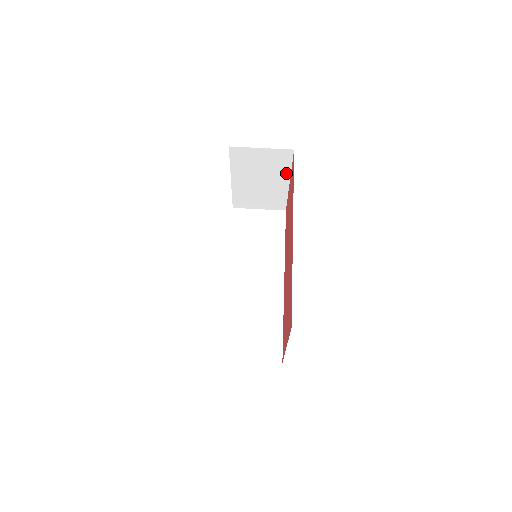
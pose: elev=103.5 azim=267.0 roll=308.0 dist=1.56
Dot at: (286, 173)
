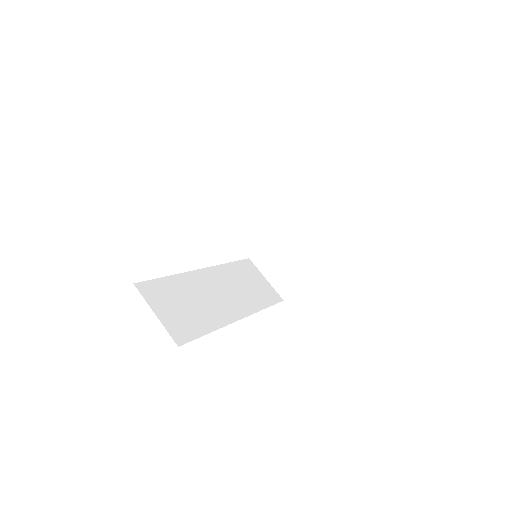
Dot at: (324, 255)
